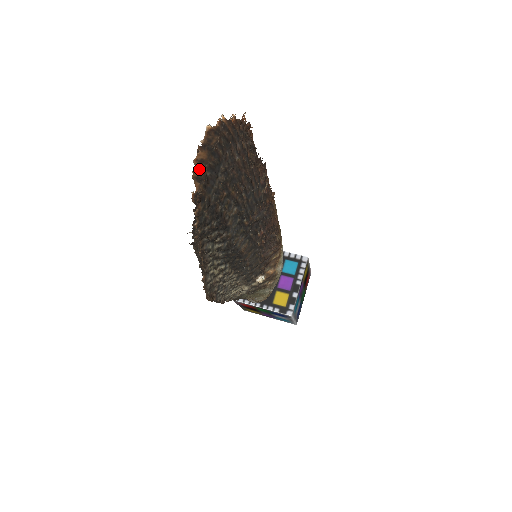
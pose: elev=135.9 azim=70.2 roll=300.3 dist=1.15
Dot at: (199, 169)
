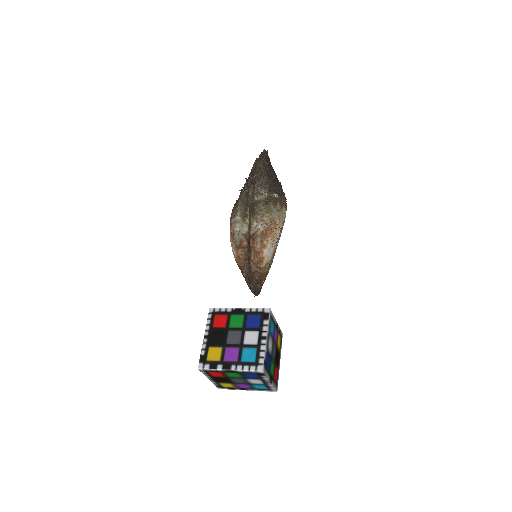
Dot at: occluded
